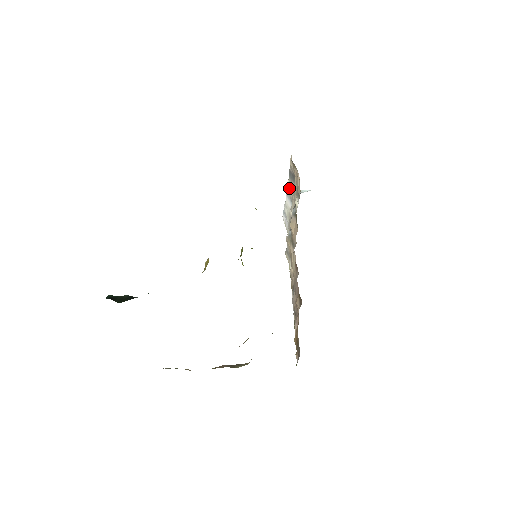
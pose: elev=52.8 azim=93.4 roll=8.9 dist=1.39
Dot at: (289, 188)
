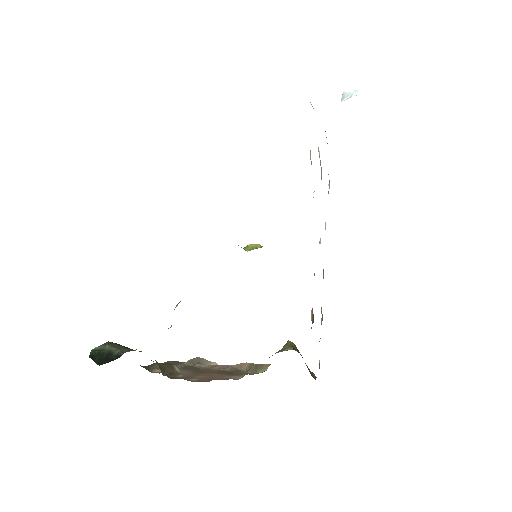
Dot at: occluded
